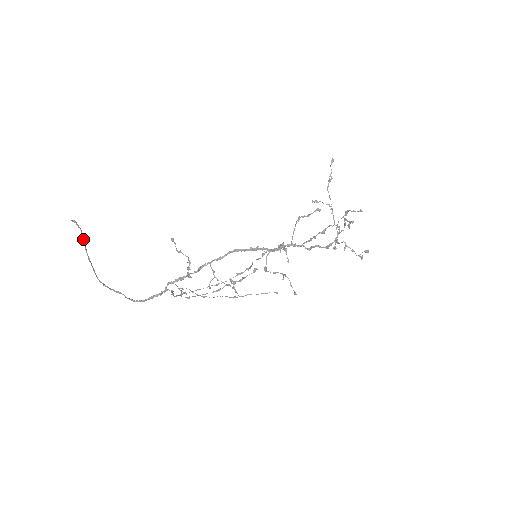
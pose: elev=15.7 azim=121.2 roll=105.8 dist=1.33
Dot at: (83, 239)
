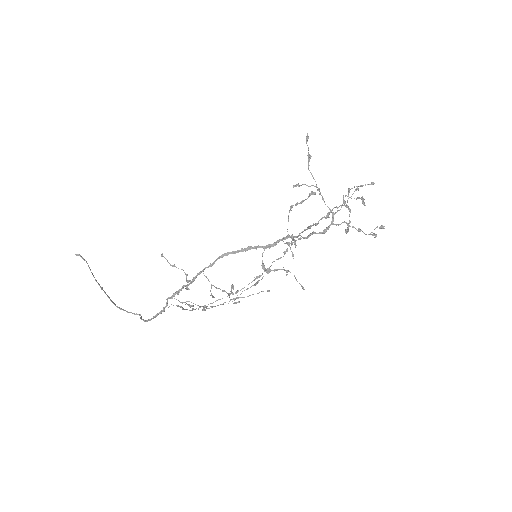
Dot at: (90, 270)
